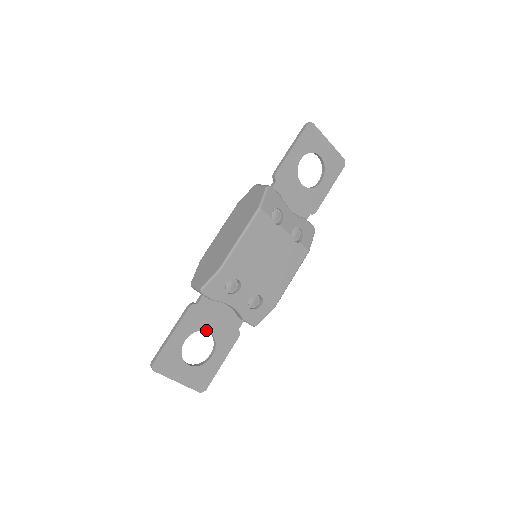
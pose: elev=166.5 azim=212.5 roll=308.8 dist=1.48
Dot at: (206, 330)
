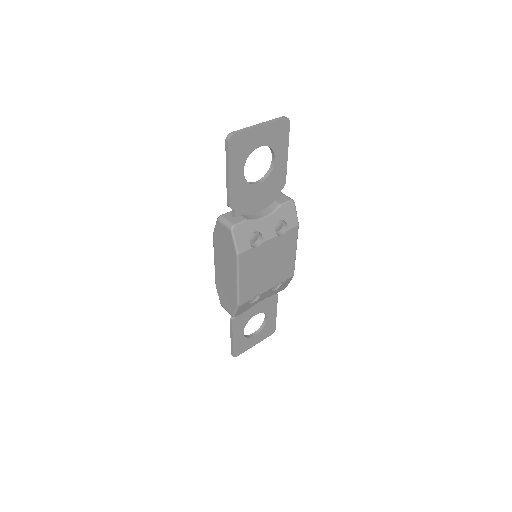
Dot at: occluded
